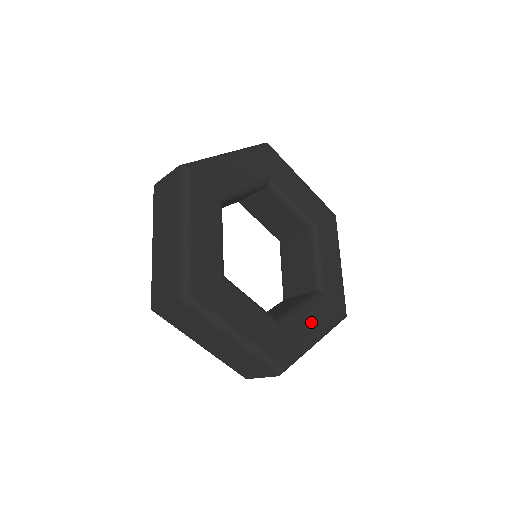
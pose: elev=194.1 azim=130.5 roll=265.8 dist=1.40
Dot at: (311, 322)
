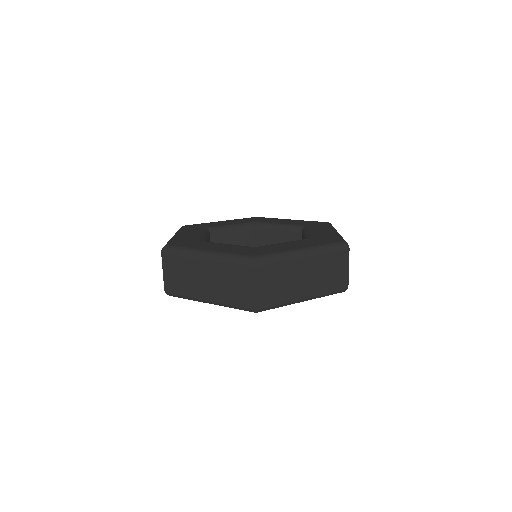
Dot at: (293, 245)
